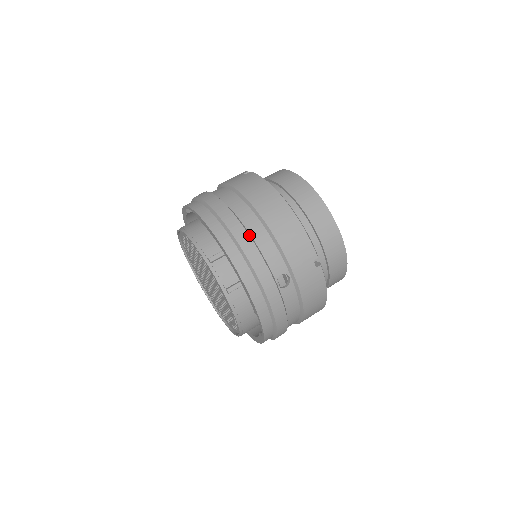
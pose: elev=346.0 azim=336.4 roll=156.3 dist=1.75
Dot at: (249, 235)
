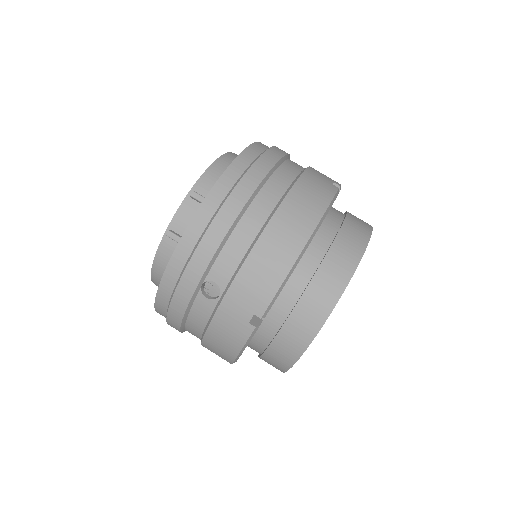
Dot at: (237, 217)
